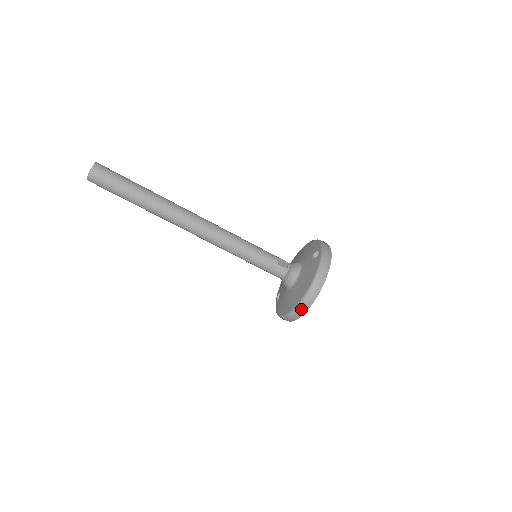
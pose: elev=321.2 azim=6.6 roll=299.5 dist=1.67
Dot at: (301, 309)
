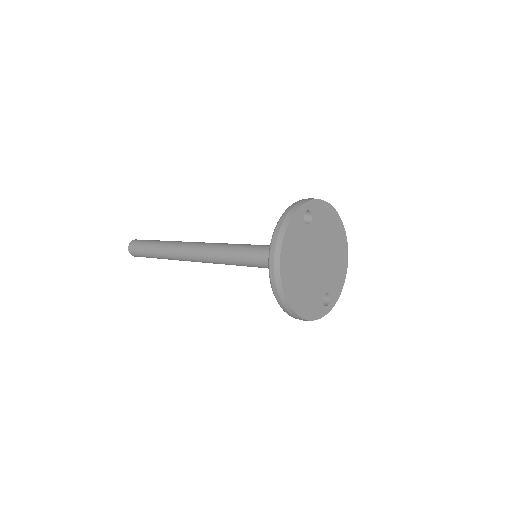
Dot at: (274, 285)
